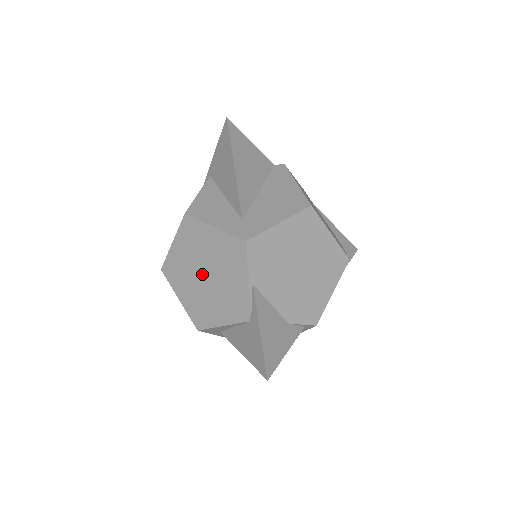
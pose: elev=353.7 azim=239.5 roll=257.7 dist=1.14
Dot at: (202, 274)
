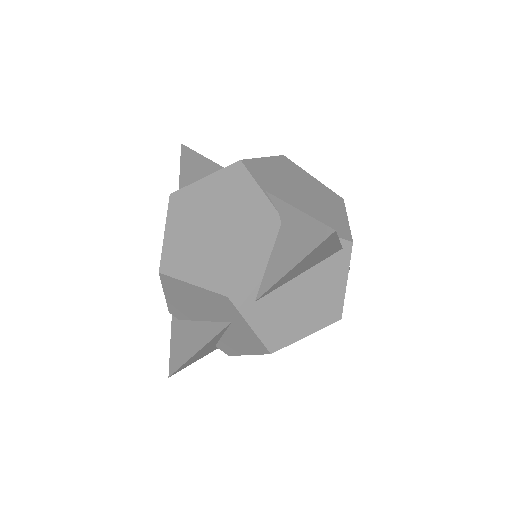
Dot at: (208, 230)
